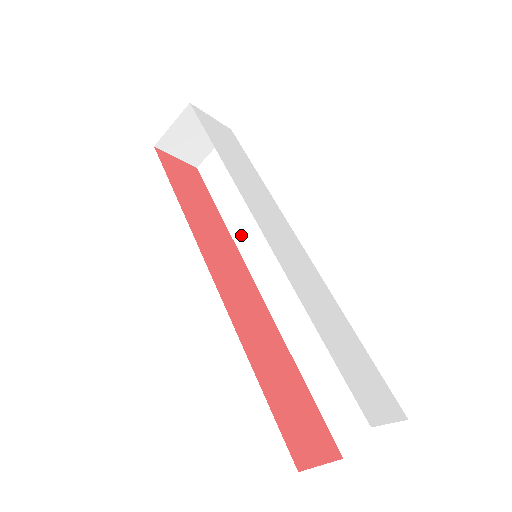
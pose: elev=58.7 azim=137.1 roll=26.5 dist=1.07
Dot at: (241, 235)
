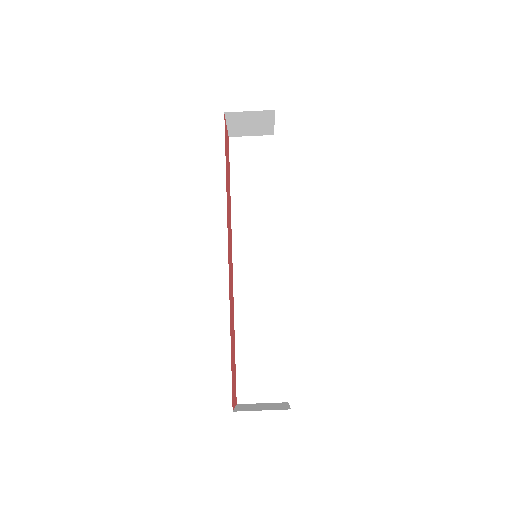
Dot at: (240, 221)
